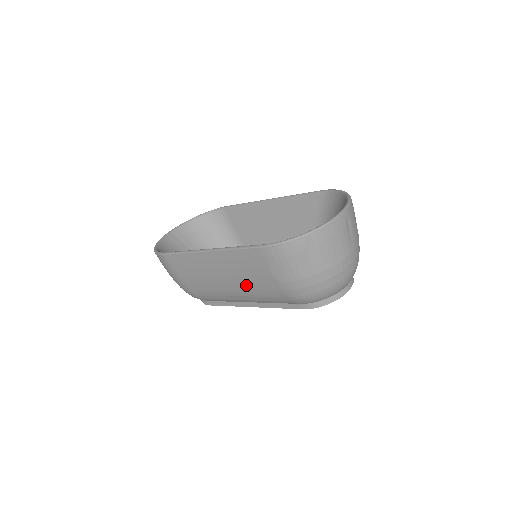
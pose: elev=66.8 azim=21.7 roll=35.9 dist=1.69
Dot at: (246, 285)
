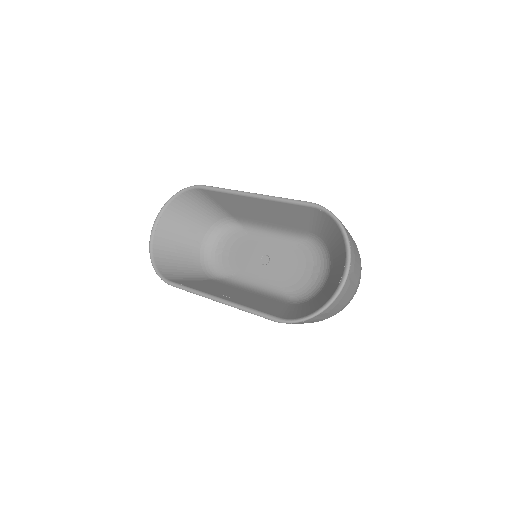
Dot at: occluded
